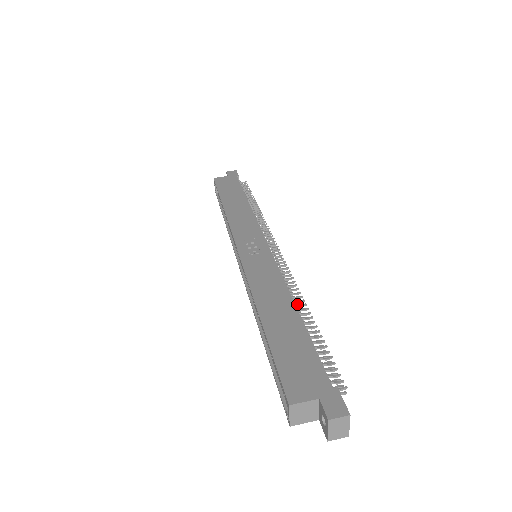
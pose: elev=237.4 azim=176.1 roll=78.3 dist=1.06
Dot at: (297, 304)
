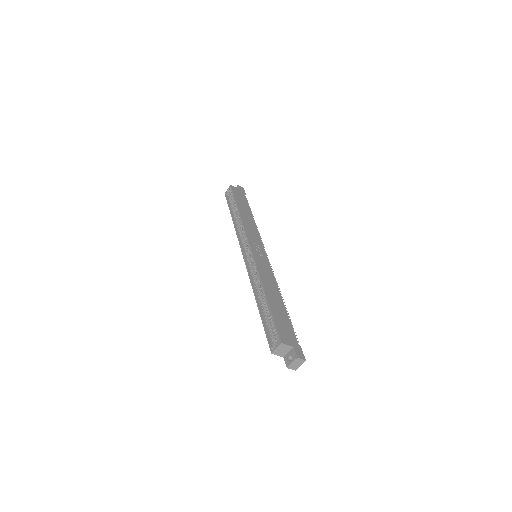
Dot at: occluded
